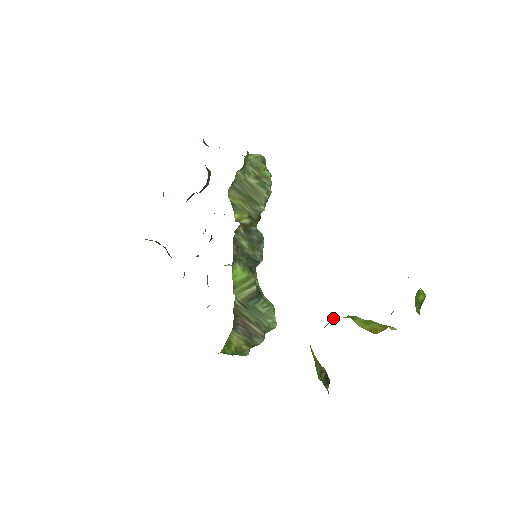
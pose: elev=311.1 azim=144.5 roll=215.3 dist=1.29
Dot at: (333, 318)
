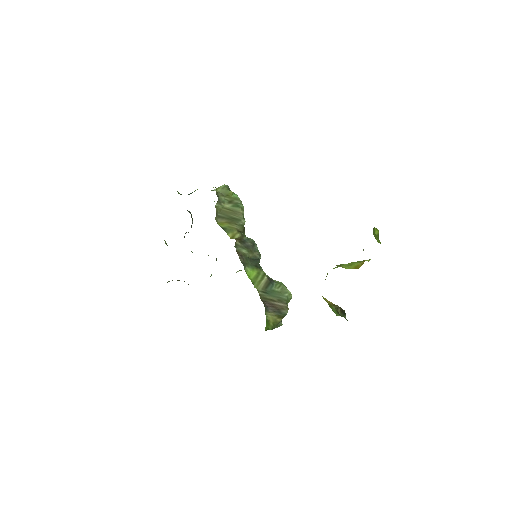
Dot at: occluded
